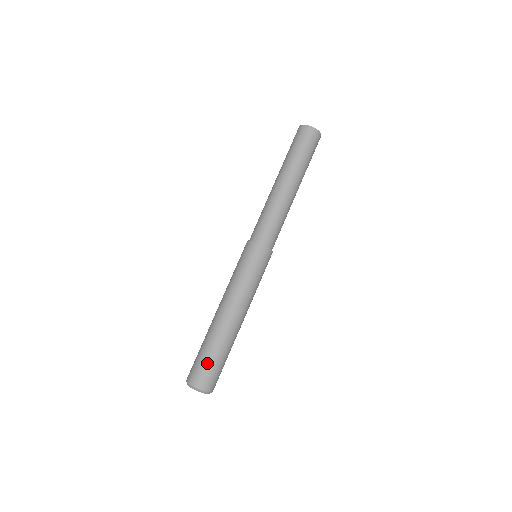
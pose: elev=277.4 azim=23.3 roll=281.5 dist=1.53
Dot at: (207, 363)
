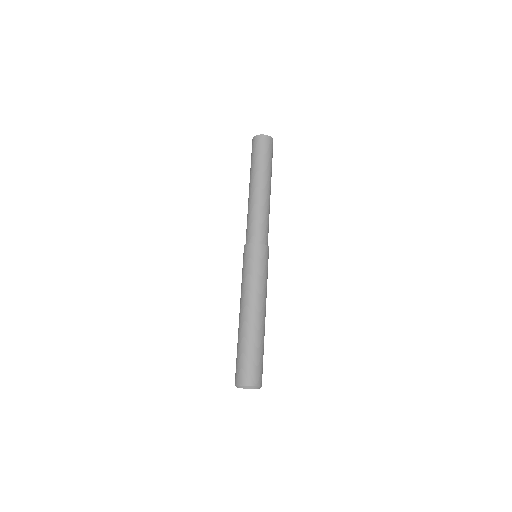
Dot at: (240, 360)
